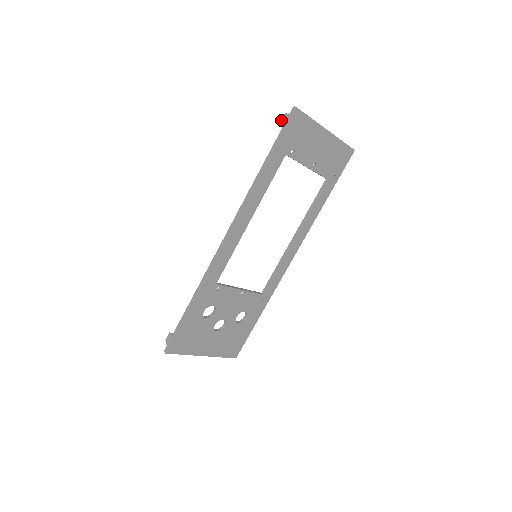
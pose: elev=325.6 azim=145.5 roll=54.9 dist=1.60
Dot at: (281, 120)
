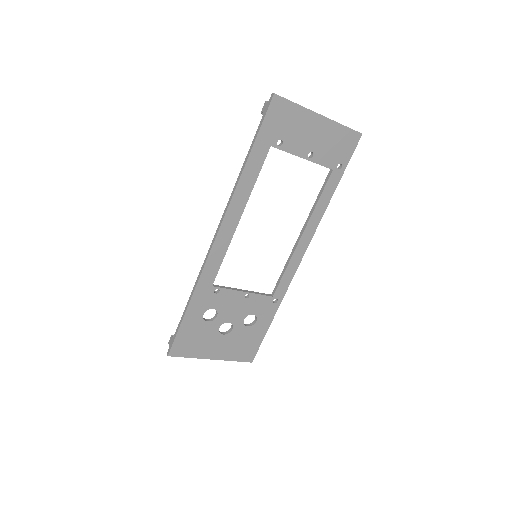
Dot at: occluded
